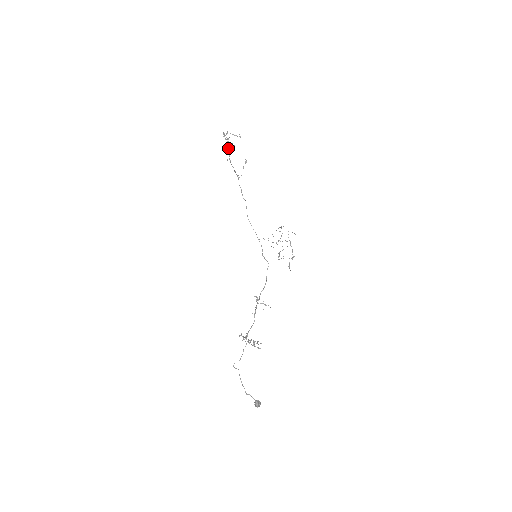
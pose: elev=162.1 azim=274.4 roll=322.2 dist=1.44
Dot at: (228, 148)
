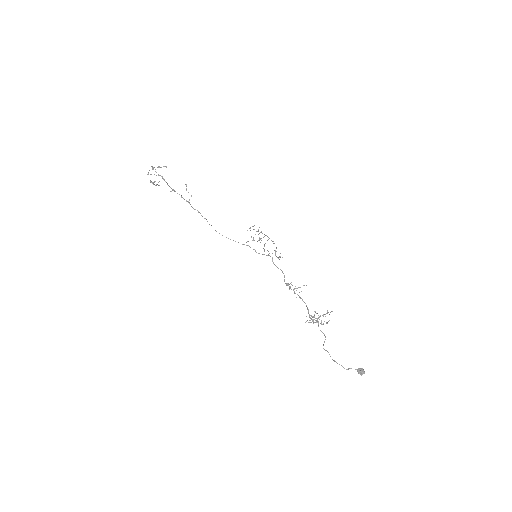
Dot at: (163, 179)
